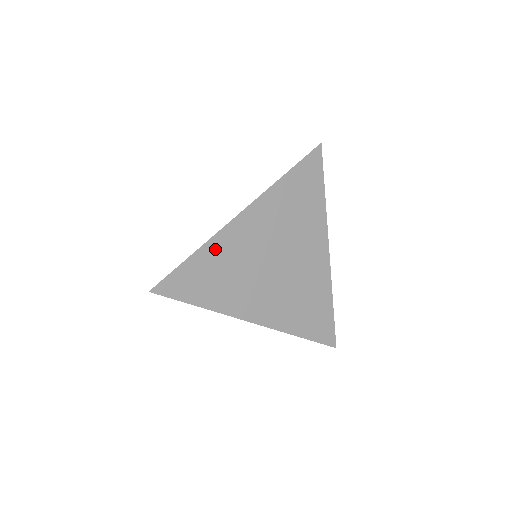
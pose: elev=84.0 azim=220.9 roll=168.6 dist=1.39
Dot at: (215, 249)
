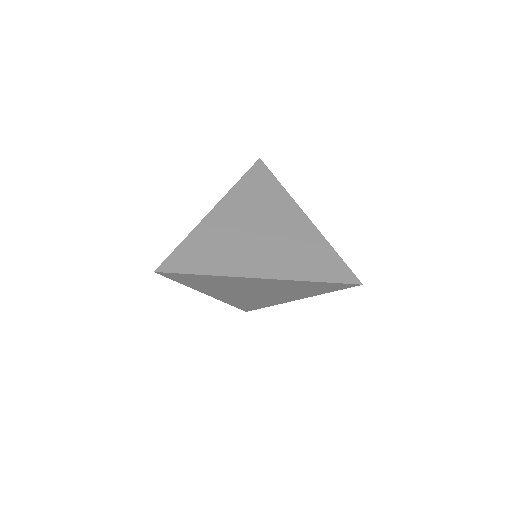
Dot at: (221, 278)
